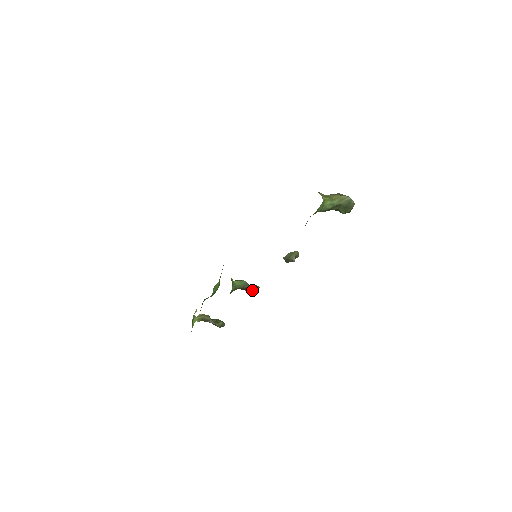
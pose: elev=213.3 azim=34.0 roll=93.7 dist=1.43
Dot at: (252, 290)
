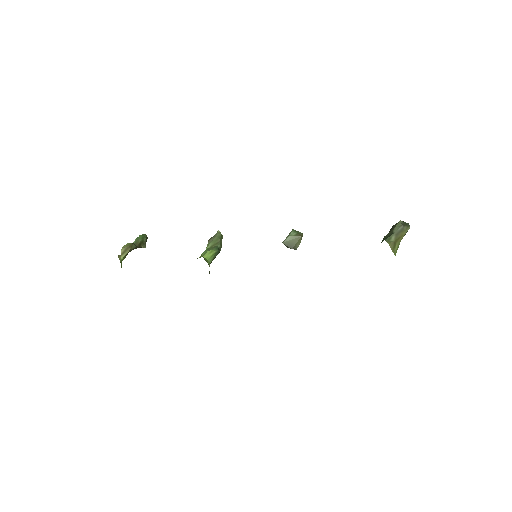
Dot at: occluded
